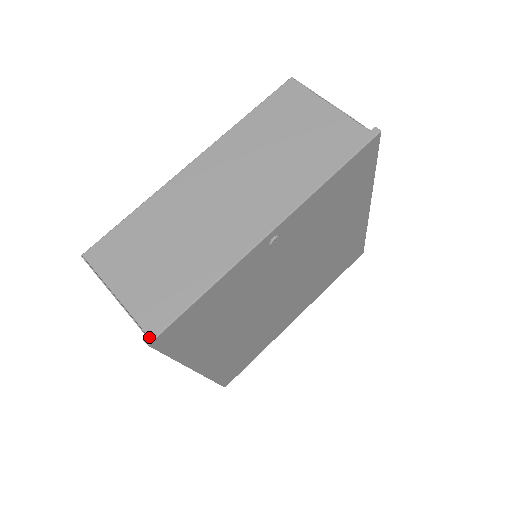
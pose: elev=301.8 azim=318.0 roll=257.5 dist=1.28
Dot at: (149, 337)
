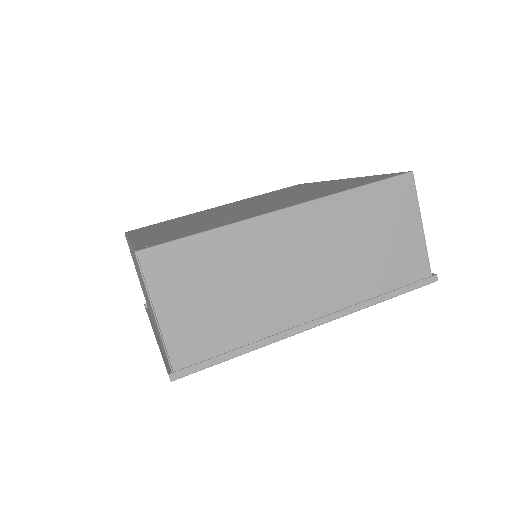
Dot at: (176, 375)
